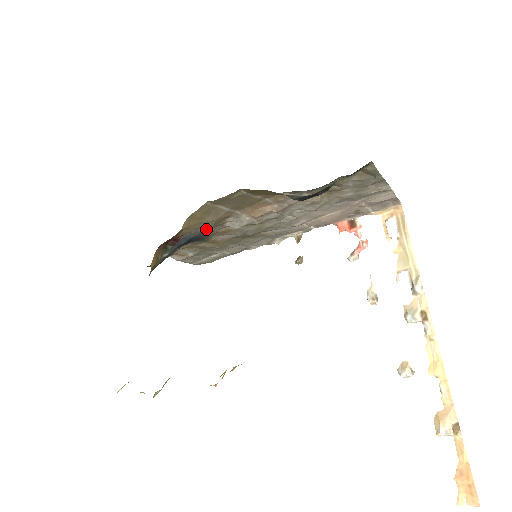
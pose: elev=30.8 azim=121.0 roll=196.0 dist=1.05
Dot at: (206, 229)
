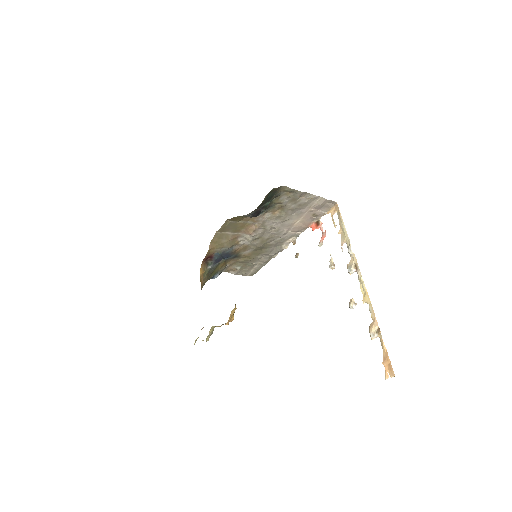
Dot at: (227, 248)
